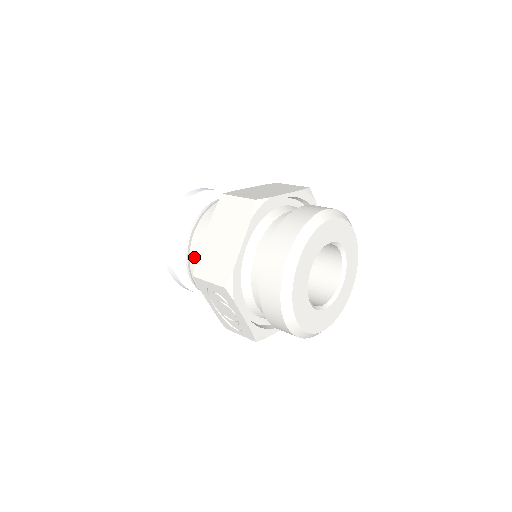
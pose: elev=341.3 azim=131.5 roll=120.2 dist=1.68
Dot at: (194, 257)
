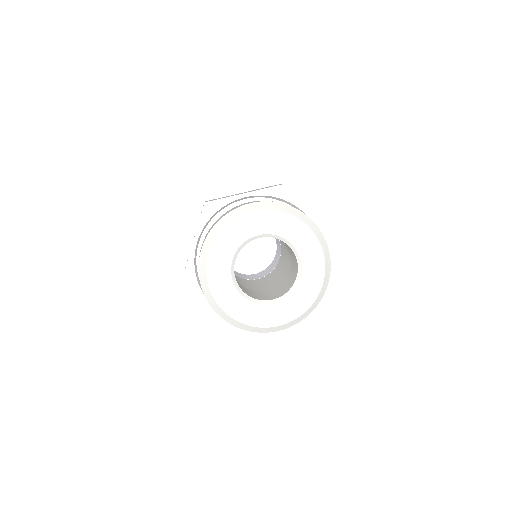
Dot at: occluded
